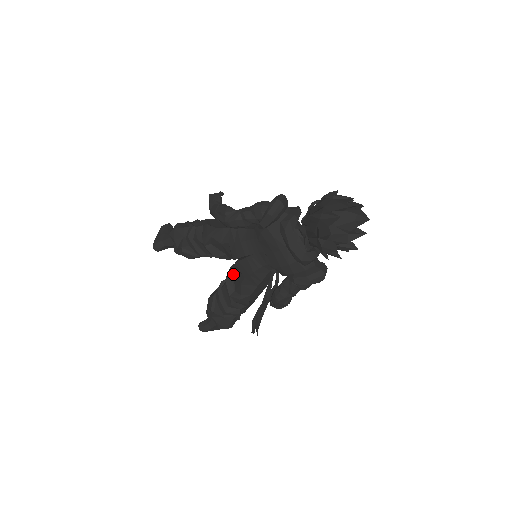
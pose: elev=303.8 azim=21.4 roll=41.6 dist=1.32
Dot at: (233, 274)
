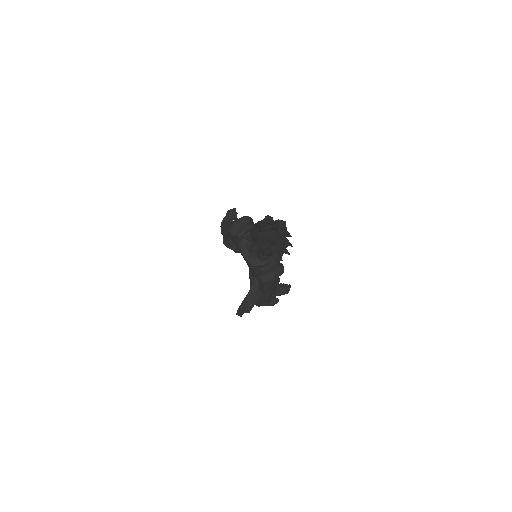
Dot at: occluded
